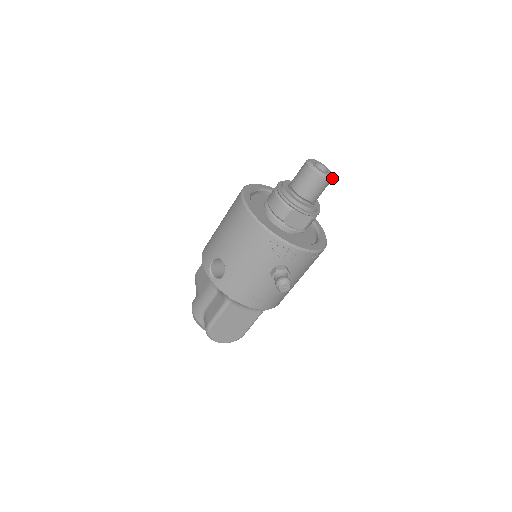
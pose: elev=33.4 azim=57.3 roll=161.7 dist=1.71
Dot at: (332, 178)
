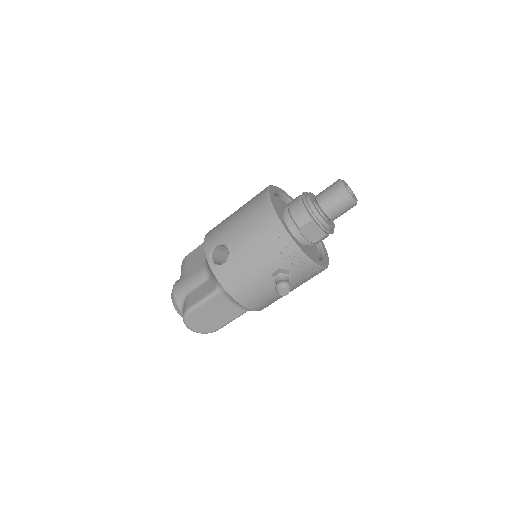
Dot at: occluded
